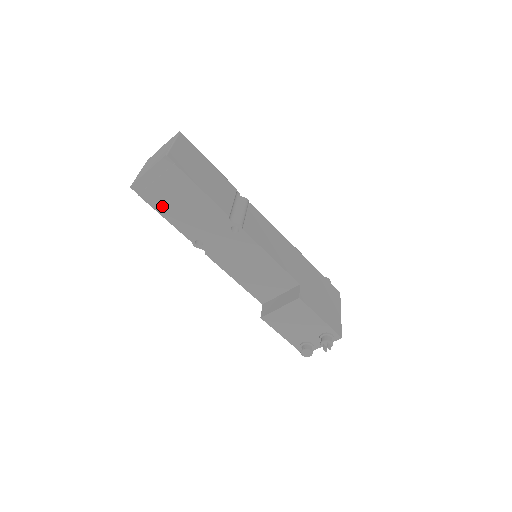
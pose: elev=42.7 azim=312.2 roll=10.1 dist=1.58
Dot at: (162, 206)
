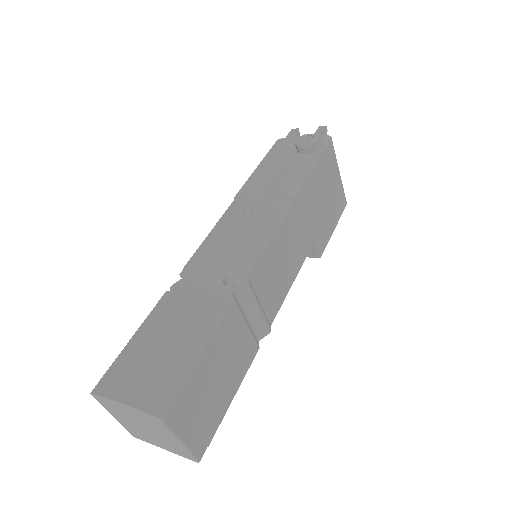
Dot at: occluded
